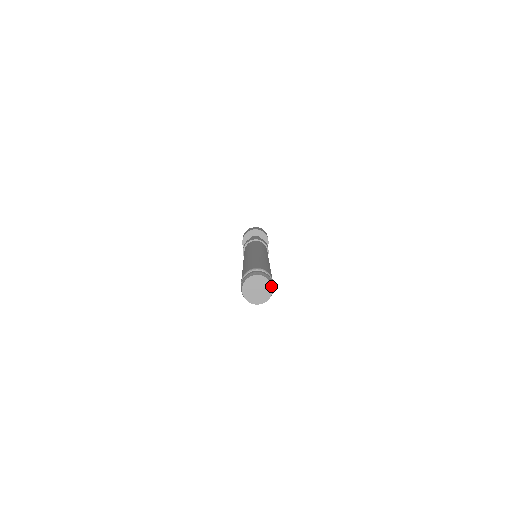
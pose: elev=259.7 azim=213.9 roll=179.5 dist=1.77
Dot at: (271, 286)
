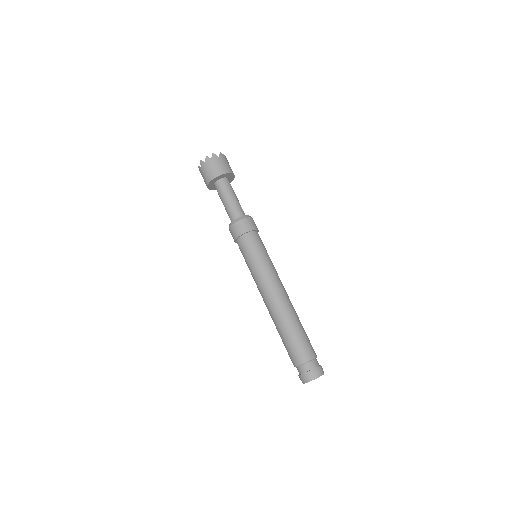
Dot at: occluded
